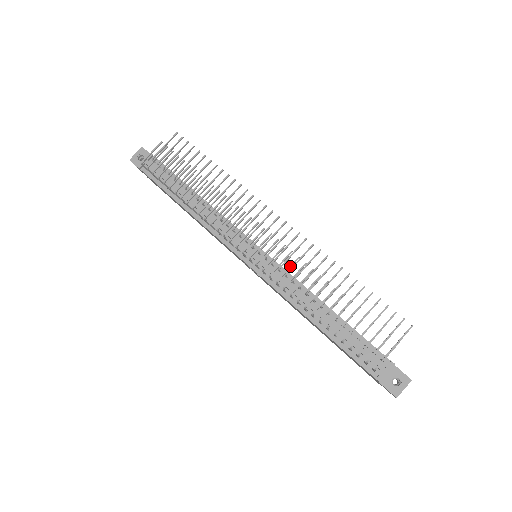
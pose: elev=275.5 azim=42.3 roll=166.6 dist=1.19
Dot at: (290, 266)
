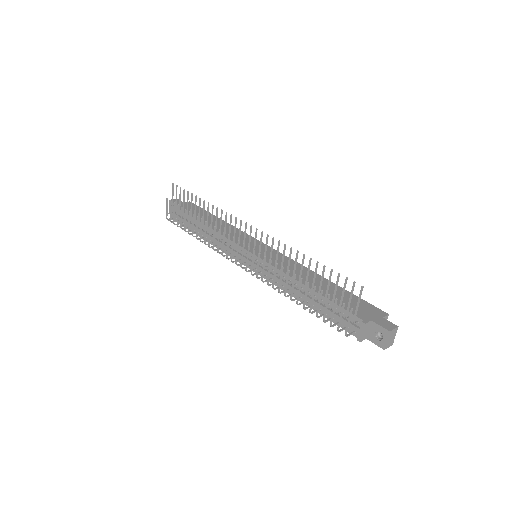
Dot at: (263, 266)
